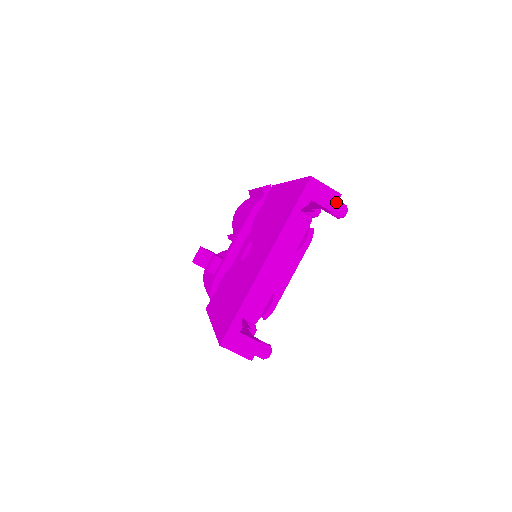
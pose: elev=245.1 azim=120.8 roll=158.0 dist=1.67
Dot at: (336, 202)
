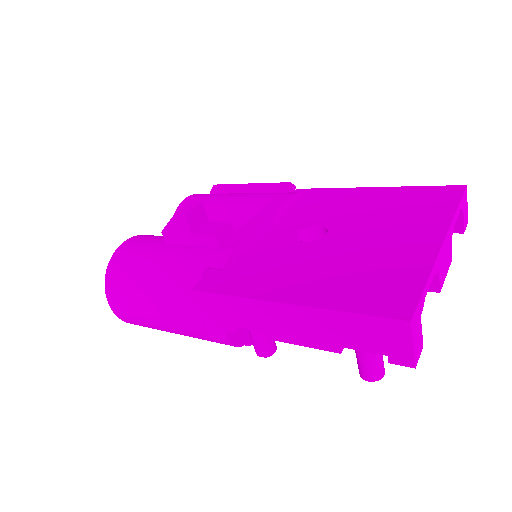
Dot at: (466, 226)
